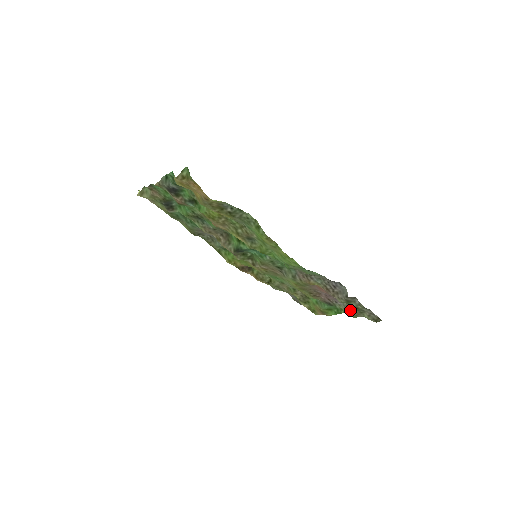
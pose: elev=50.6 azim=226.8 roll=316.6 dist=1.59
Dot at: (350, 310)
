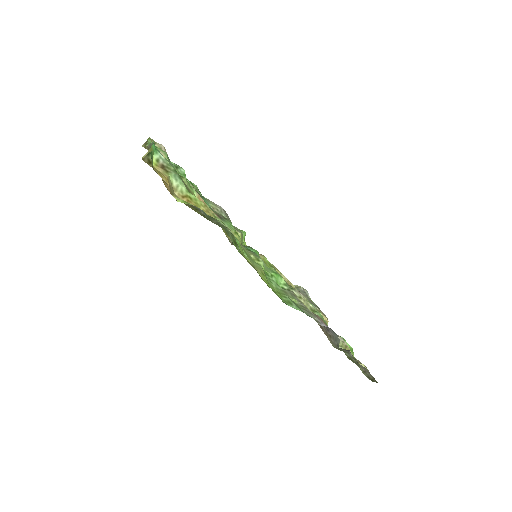
Dot at: occluded
